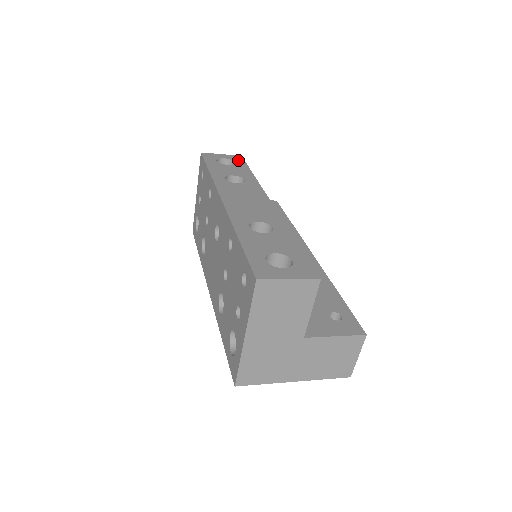
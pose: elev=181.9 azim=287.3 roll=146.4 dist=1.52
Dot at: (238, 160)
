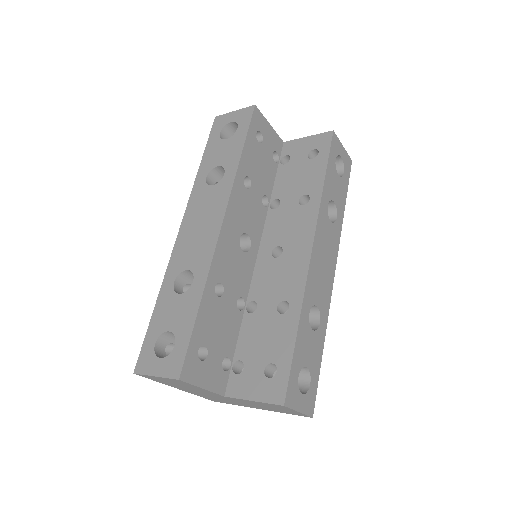
Dot at: (244, 121)
